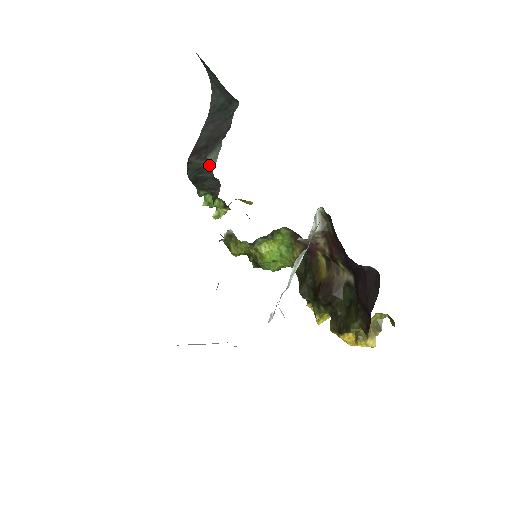
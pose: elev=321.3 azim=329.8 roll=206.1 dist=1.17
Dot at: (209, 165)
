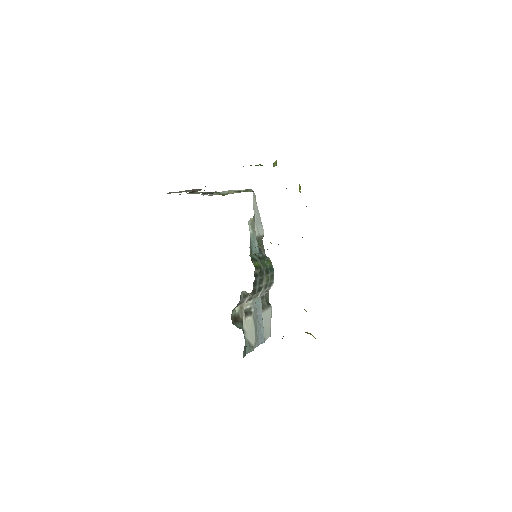
Dot at: occluded
